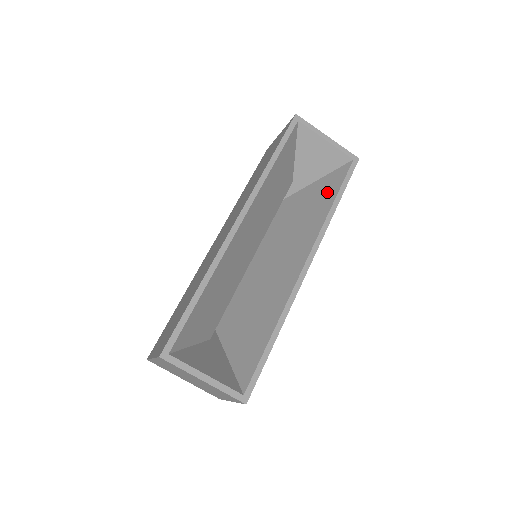
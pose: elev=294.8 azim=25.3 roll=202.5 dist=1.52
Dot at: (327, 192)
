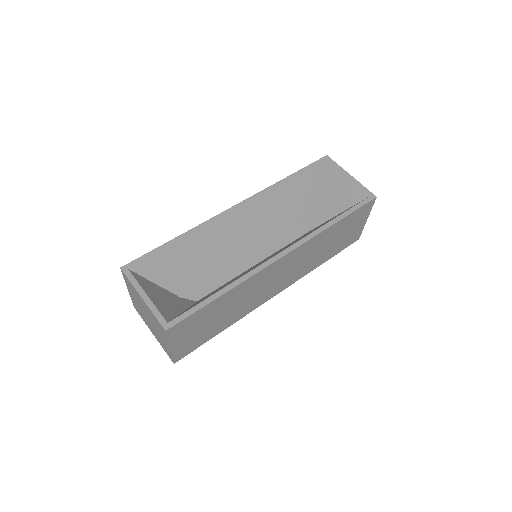
Dot at: (336, 216)
